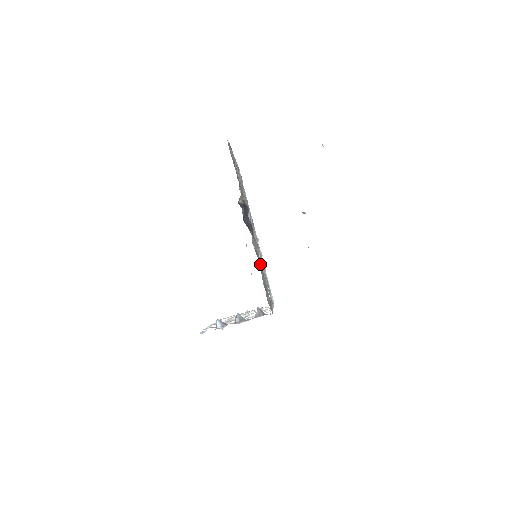
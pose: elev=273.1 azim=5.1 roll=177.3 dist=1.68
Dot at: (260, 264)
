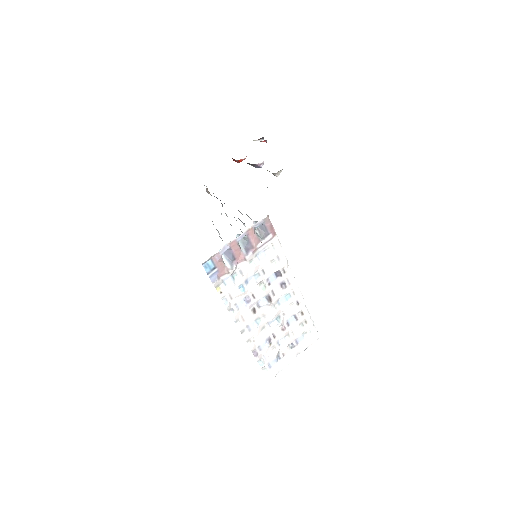
Dot at: occluded
